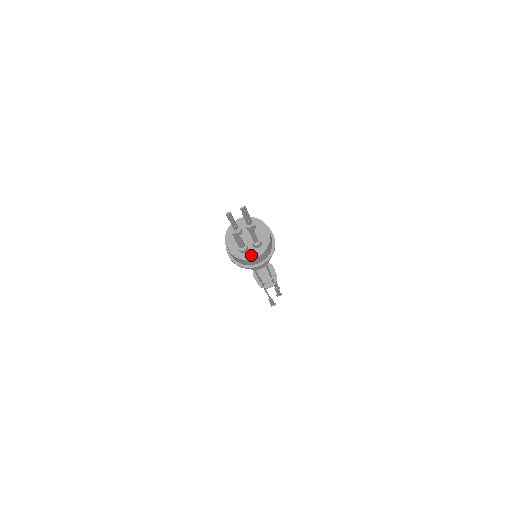
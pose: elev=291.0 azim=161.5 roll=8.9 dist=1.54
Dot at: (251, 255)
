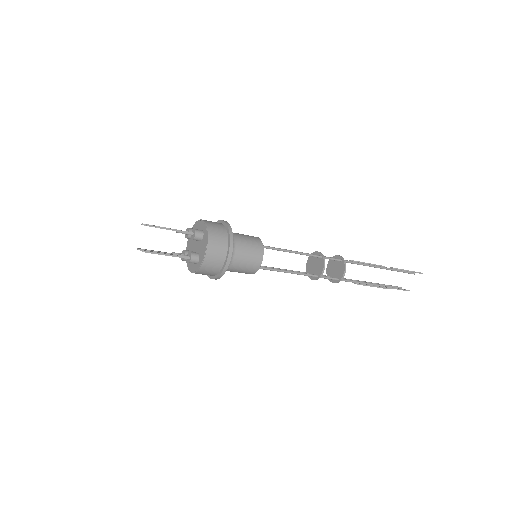
Dot at: (191, 267)
